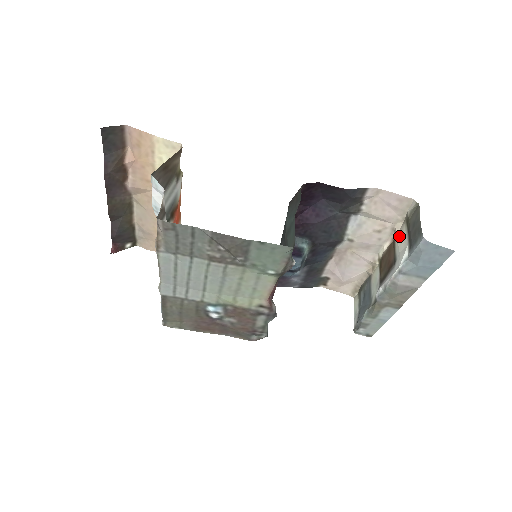
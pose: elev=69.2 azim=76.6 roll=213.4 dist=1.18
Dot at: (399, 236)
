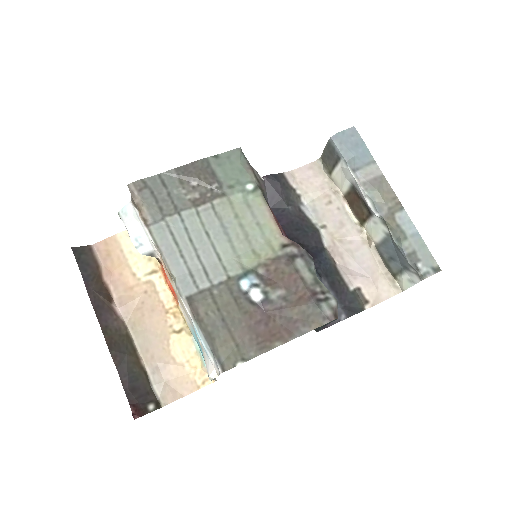
Dot at: (339, 185)
